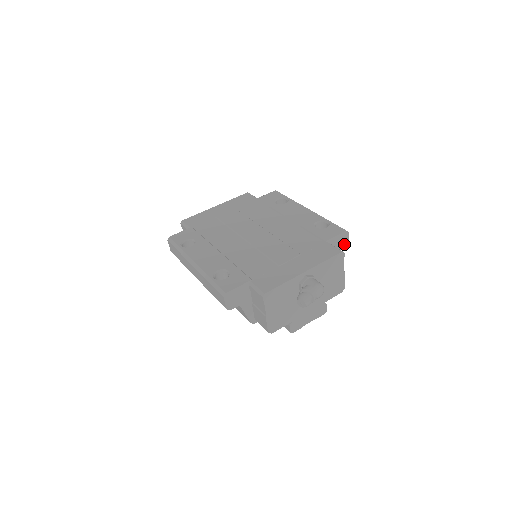
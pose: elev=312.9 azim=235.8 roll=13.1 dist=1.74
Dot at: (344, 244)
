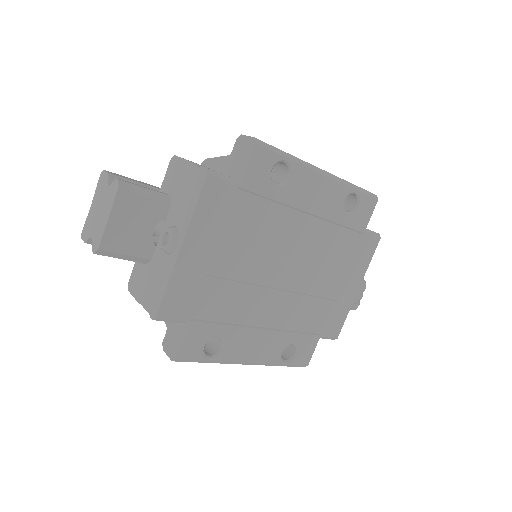
Dot at: occluded
